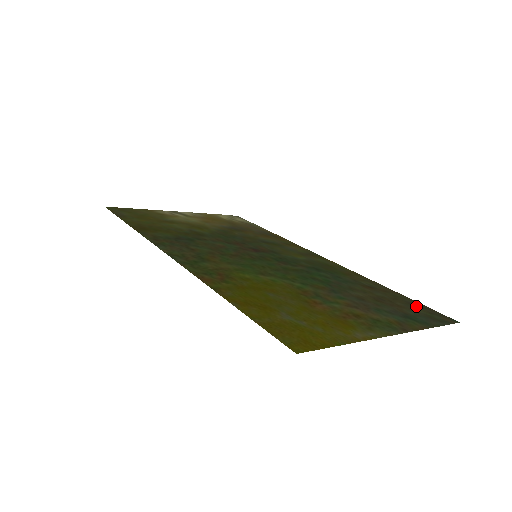
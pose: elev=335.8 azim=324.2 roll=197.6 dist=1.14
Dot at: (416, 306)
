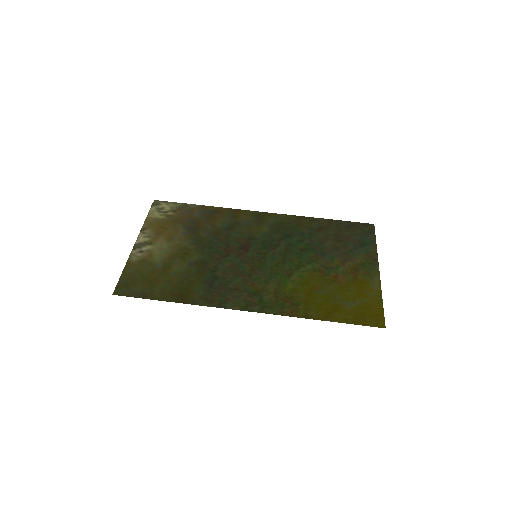
Dot at: (351, 227)
